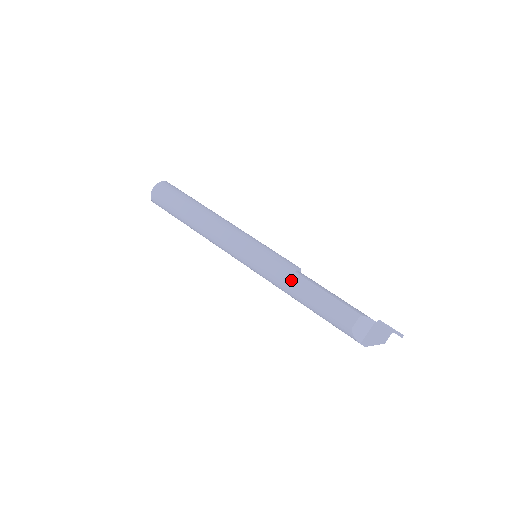
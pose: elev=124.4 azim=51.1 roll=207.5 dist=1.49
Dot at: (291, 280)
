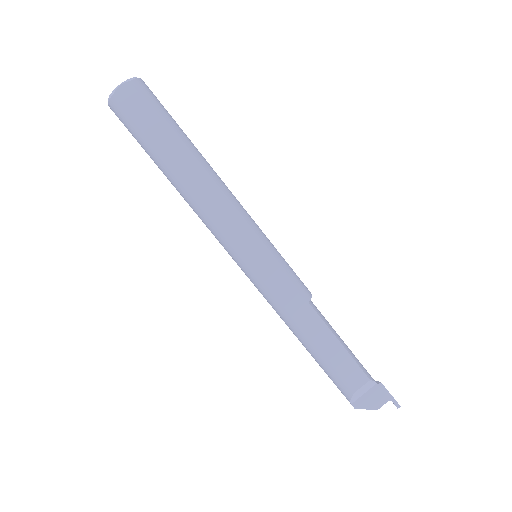
Dot at: (301, 313)
